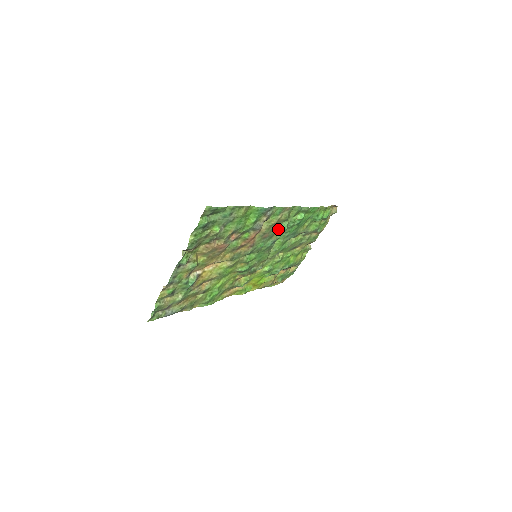
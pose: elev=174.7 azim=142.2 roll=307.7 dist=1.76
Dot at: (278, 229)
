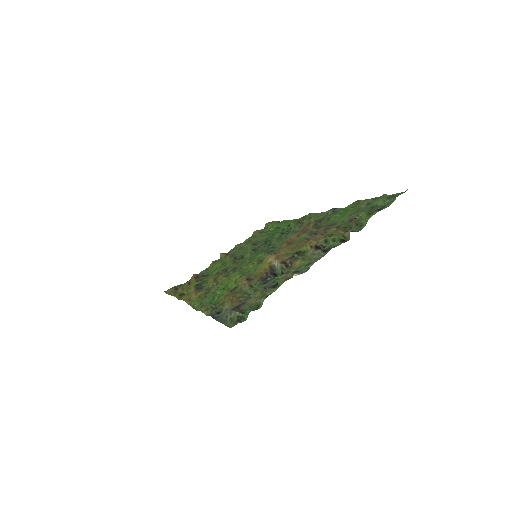
Dot at: occluded
